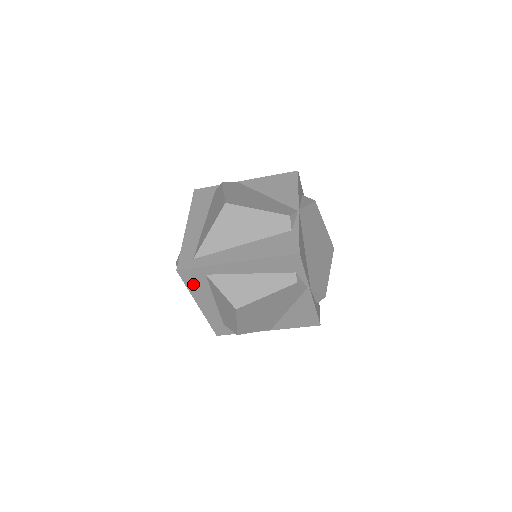
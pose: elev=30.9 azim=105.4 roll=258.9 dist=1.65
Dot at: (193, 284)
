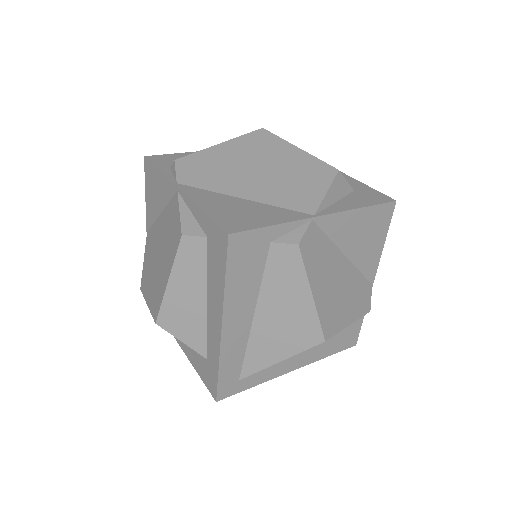
Dot at: occluded
